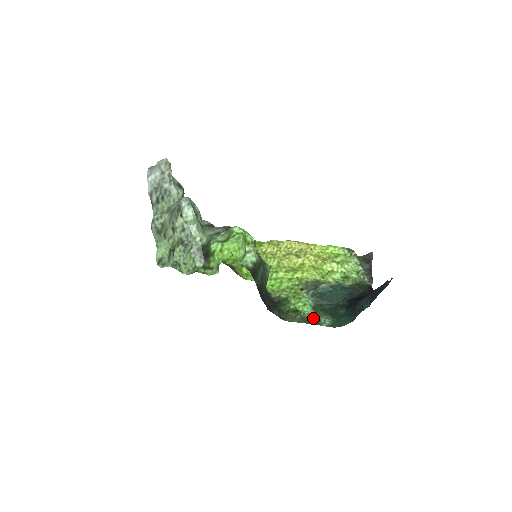
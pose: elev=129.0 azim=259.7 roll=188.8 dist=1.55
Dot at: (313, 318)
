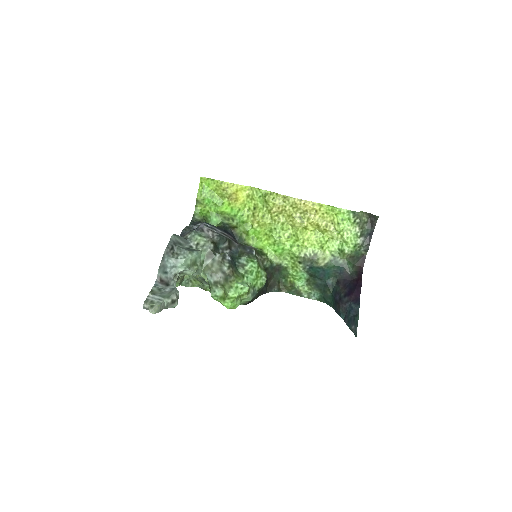
Dot at: (305, 291)
